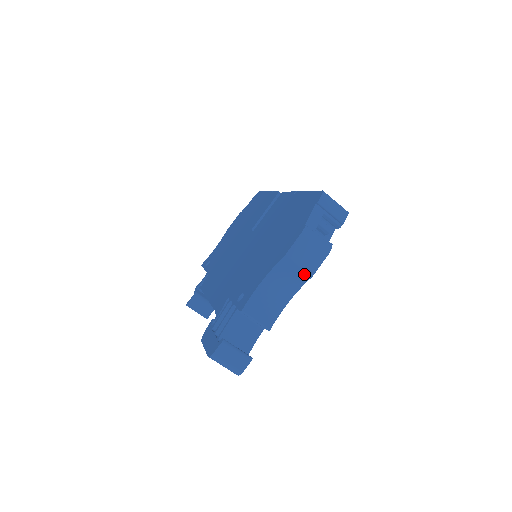
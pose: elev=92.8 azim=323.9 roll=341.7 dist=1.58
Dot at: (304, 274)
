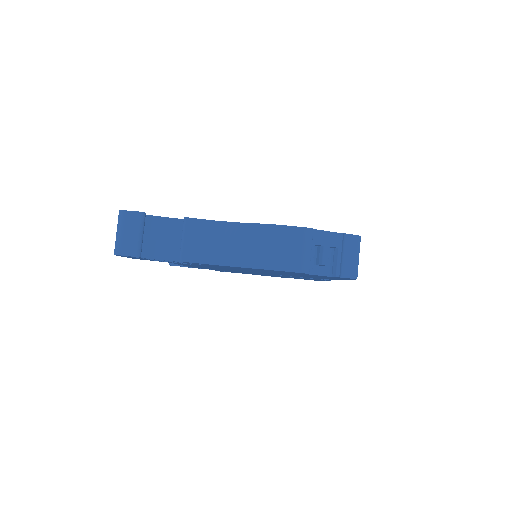
Dot at: (261, 259)
